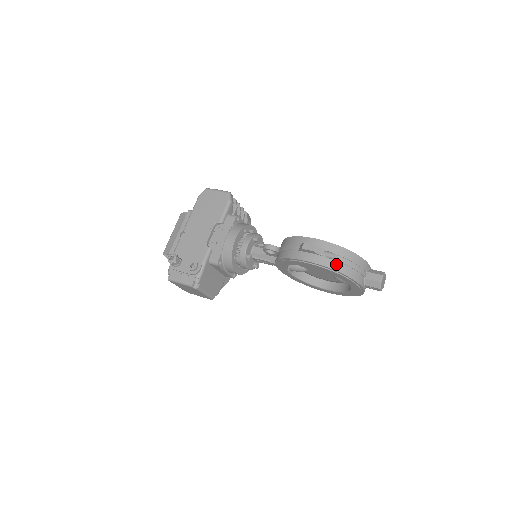
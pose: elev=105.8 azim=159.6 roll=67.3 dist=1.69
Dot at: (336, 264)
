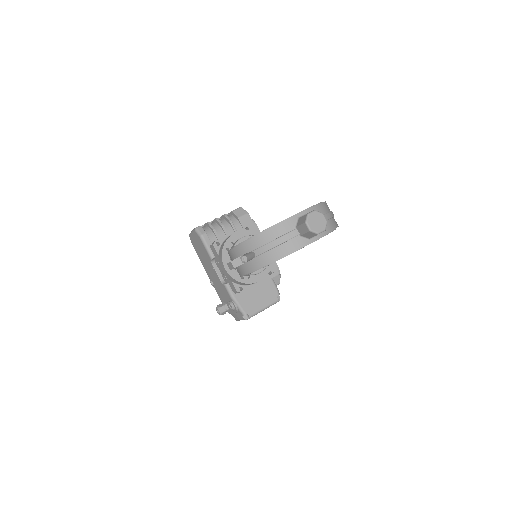
Dot at: (258, 260)
